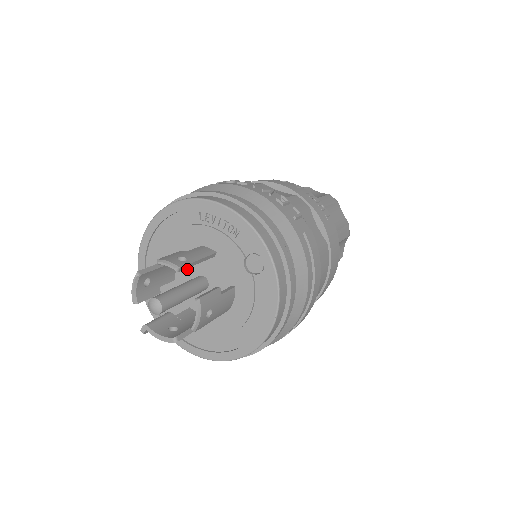
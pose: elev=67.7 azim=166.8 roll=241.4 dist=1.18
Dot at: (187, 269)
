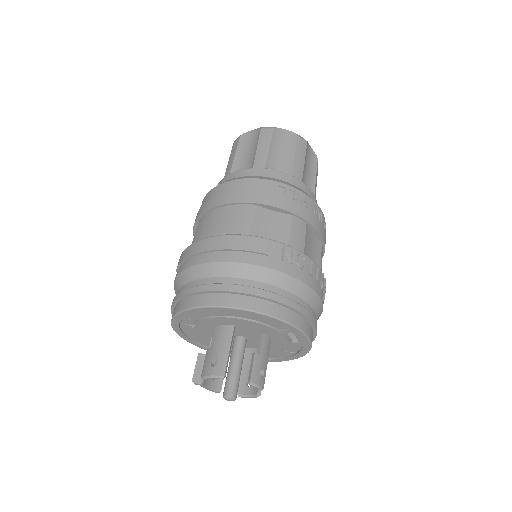
Dot at: (236, 331)
